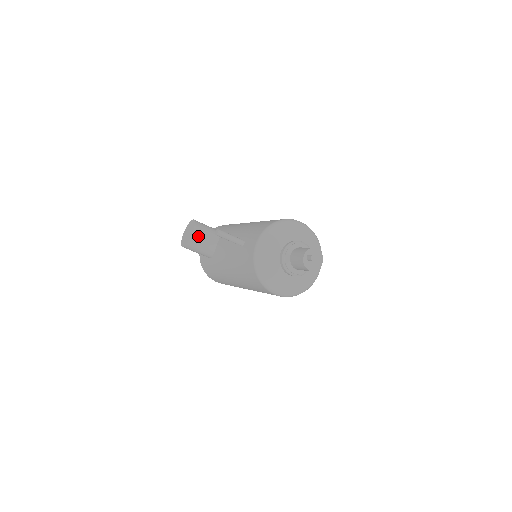
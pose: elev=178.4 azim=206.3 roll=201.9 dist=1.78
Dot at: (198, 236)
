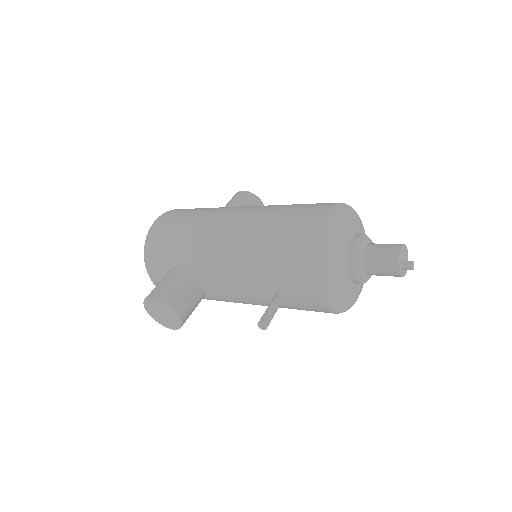
Dot at: (185, 310)
